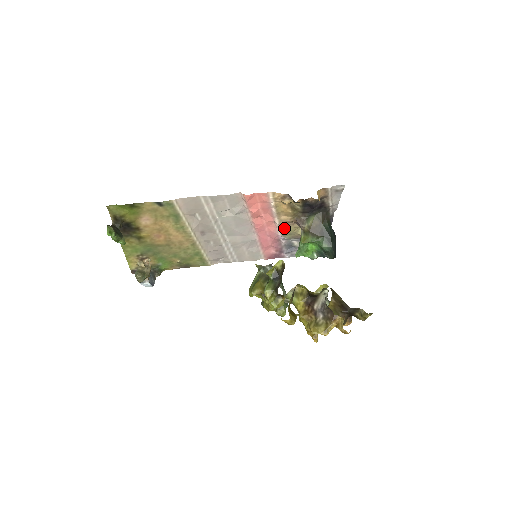
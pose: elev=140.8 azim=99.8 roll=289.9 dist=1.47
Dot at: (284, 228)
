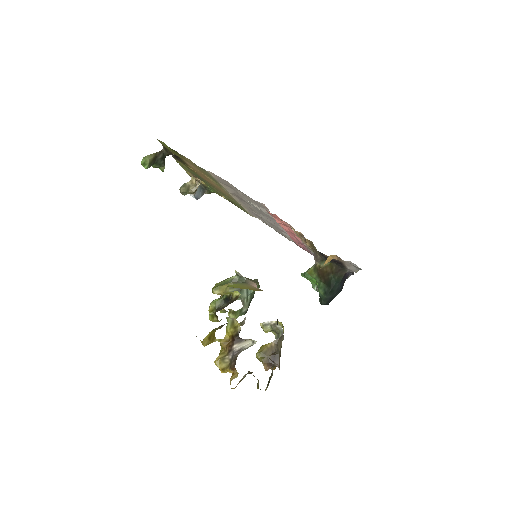
Dot at: occluded
